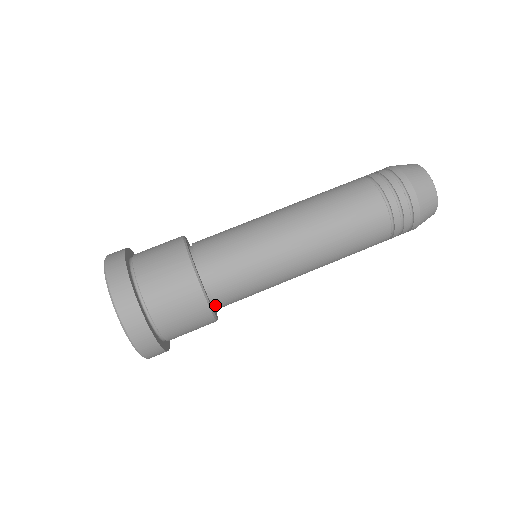
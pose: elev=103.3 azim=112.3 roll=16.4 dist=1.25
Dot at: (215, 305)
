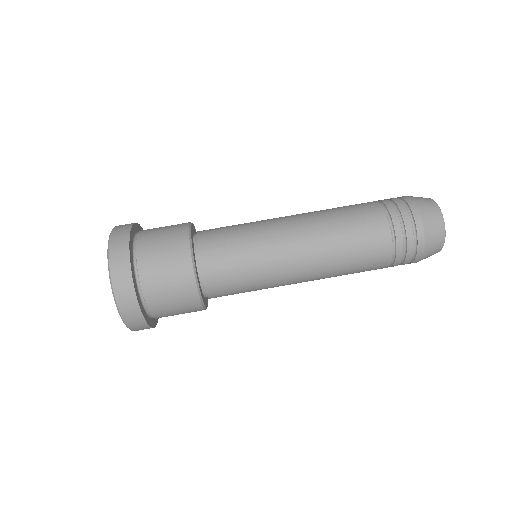
Dot at: (203, 282)
